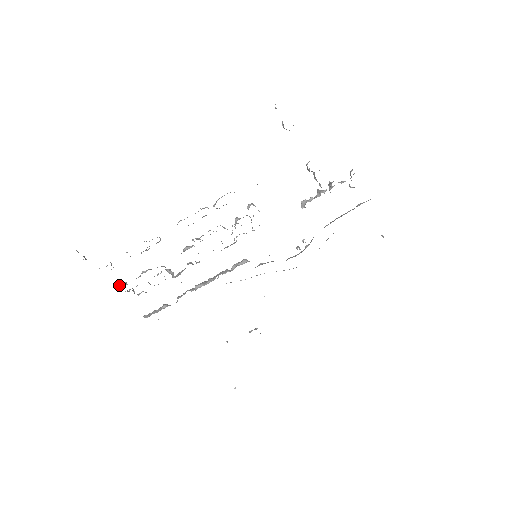
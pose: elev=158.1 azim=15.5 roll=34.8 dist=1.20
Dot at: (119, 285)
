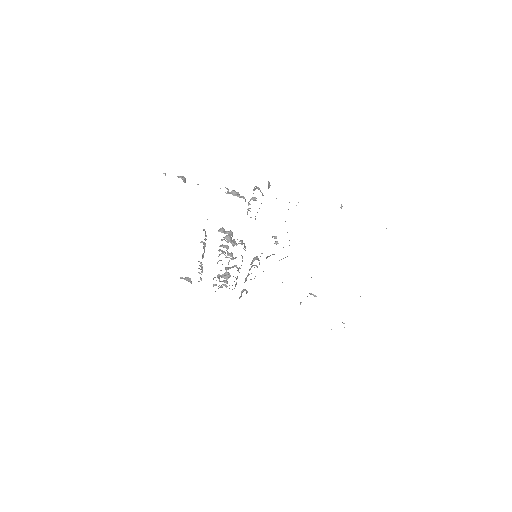
Dot at: (213, 286)
